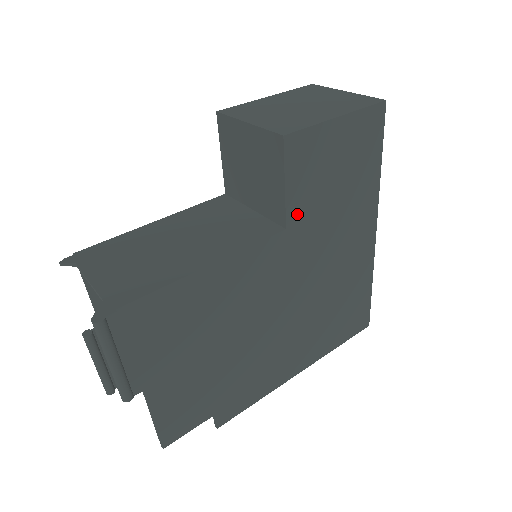
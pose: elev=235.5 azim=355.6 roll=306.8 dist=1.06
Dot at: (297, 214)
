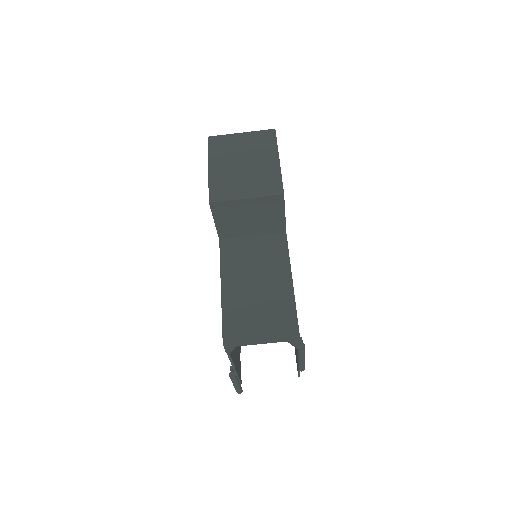
Dot at: occluded
